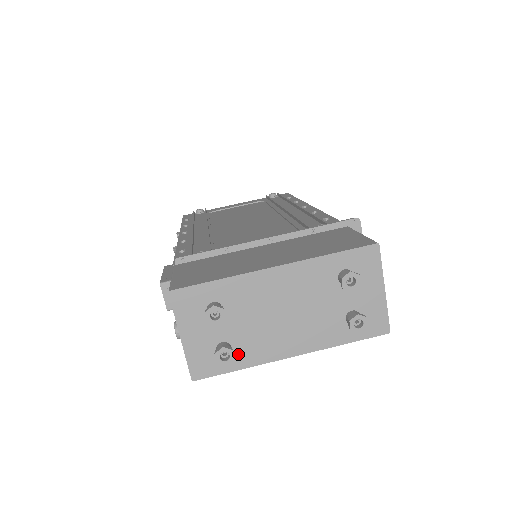
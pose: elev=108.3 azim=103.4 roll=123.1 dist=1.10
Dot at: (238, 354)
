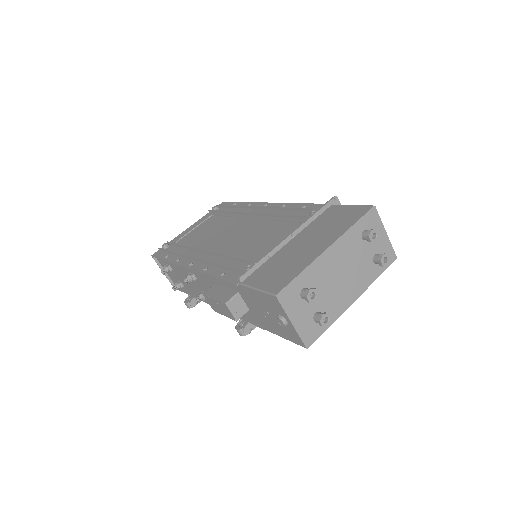
Dot at: occluded
